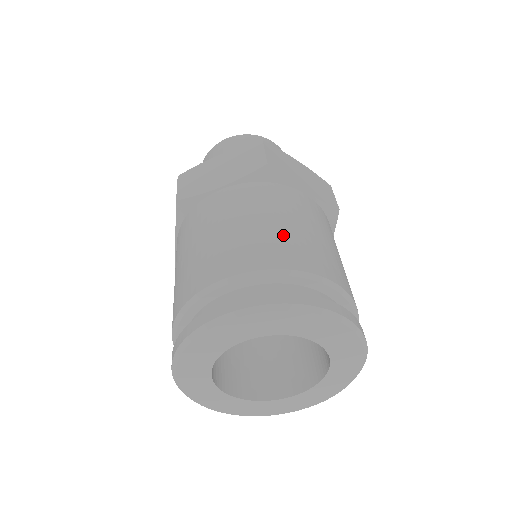
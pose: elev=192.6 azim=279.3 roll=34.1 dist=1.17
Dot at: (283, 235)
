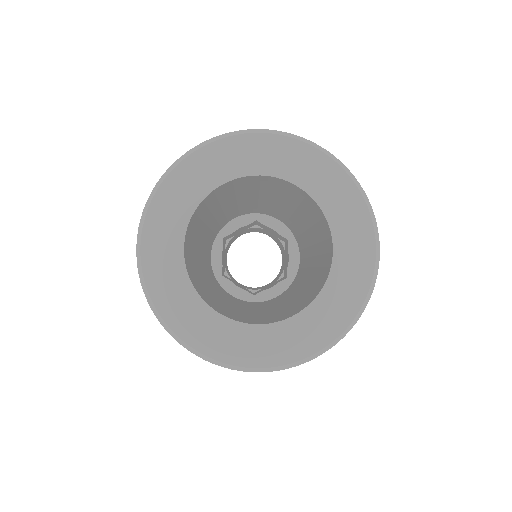
Dot at: occluded
